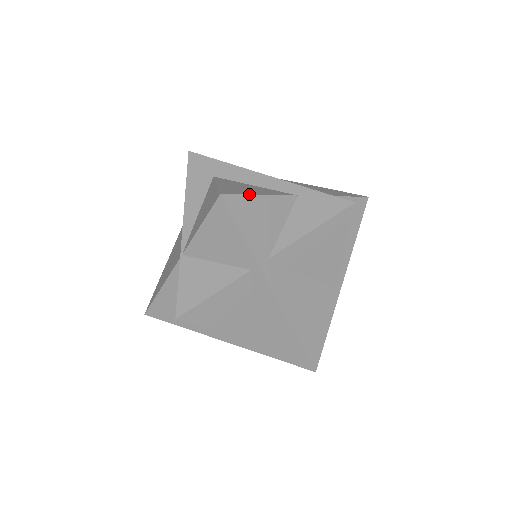
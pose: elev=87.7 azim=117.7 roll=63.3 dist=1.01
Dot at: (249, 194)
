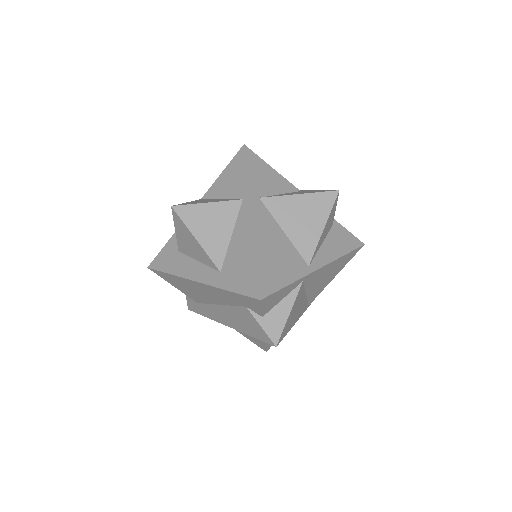
Dot at: (264, 161)
